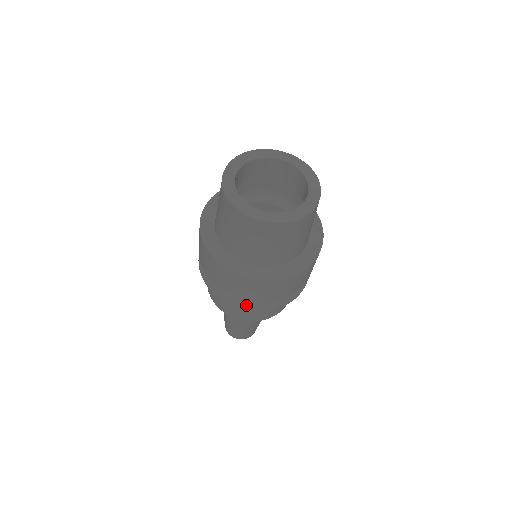
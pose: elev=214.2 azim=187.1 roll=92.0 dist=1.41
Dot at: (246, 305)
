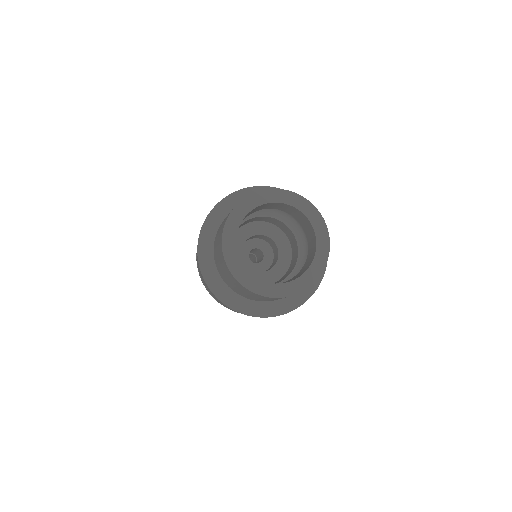
Dot at: occluded
